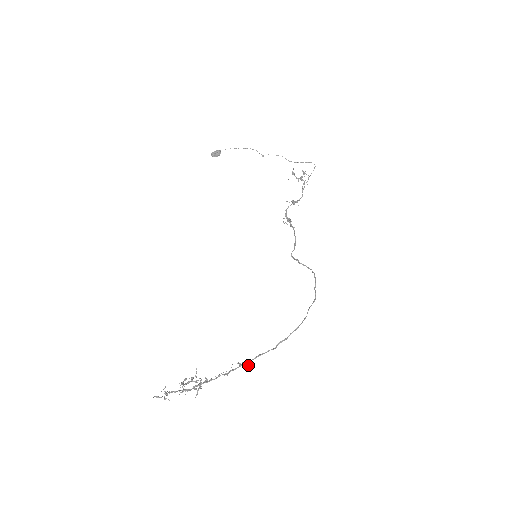
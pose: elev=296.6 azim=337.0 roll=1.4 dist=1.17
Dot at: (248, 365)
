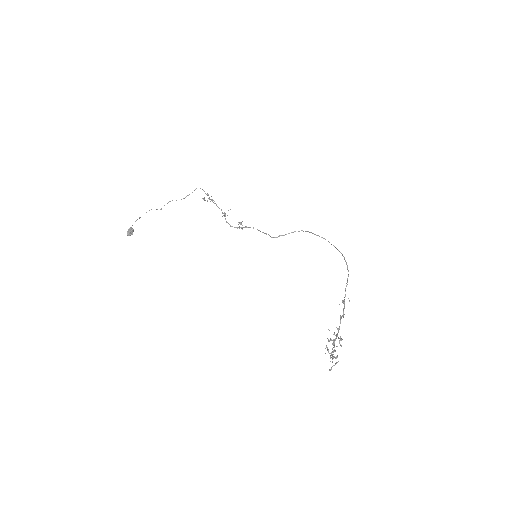
Dot at: occluded
